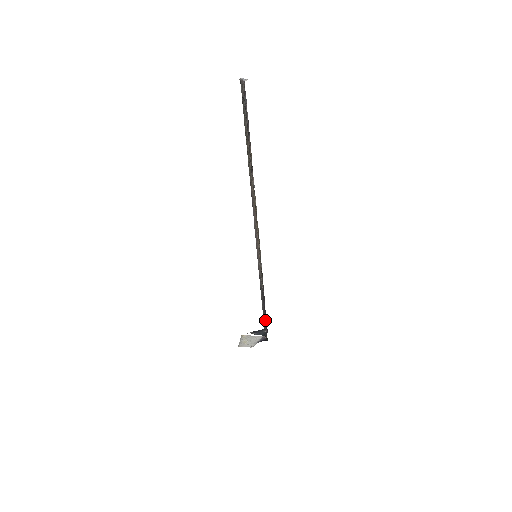
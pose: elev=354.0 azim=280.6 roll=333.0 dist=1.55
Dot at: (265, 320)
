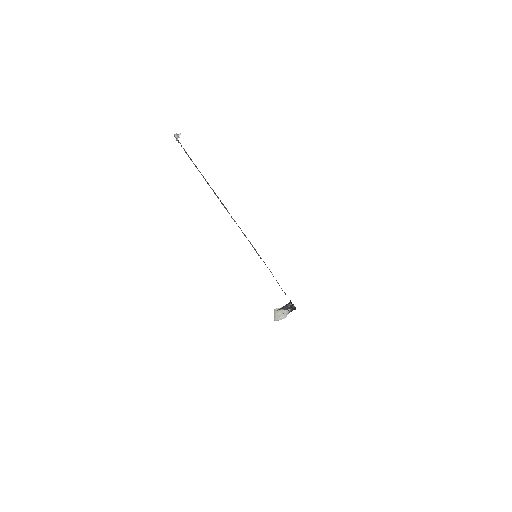
Dot at: occluded
